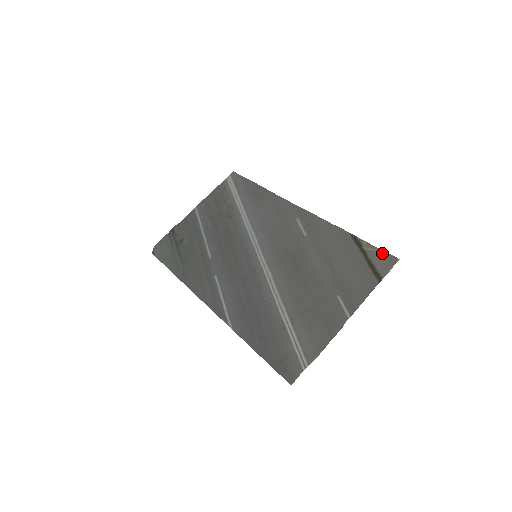
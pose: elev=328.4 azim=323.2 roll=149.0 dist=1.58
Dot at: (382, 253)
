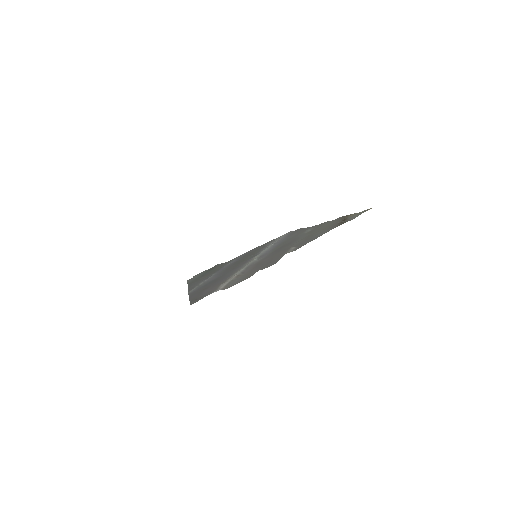
Dot at: occluded
